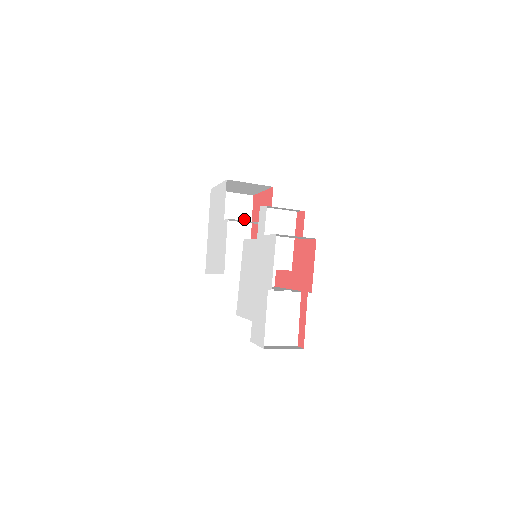
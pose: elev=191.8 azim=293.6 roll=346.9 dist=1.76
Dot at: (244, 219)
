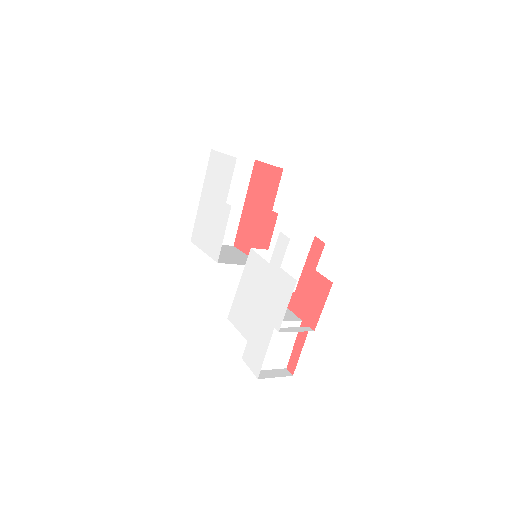
Dot at: (240, 185)
